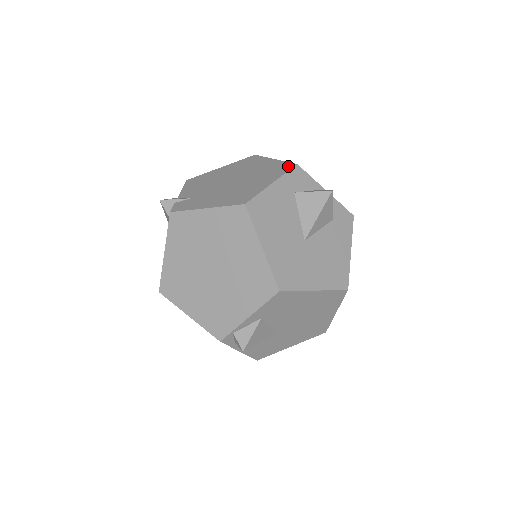
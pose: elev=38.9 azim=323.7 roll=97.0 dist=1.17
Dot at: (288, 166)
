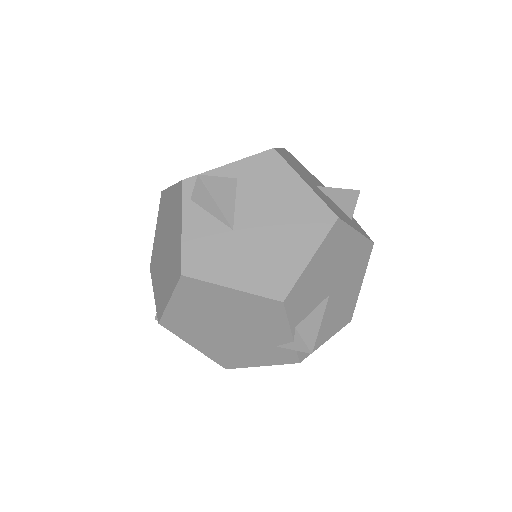
Dot at: occluded
